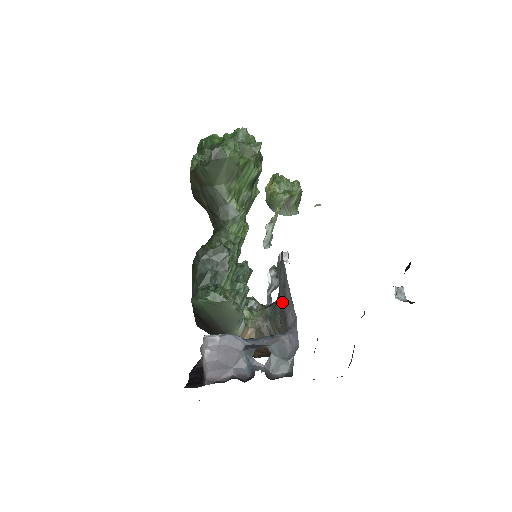
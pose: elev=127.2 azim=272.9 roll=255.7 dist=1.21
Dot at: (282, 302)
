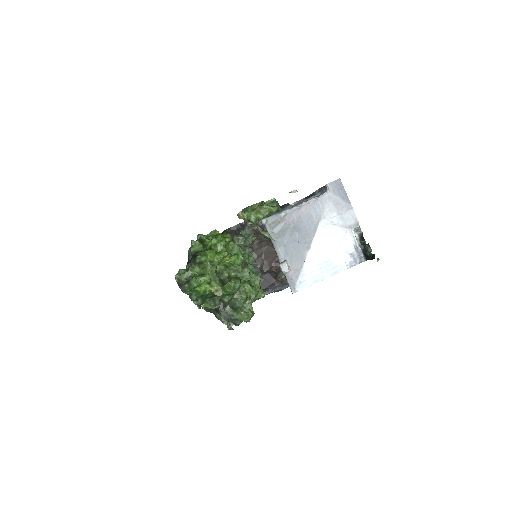
Dot at: occluded
